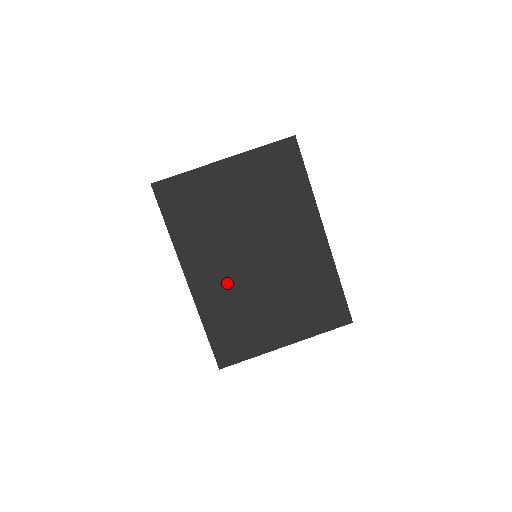
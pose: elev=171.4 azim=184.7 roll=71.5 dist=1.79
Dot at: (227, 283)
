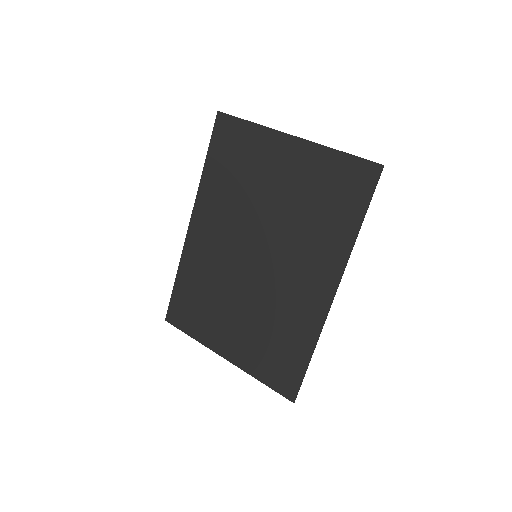
Dot at: (217, 257)
